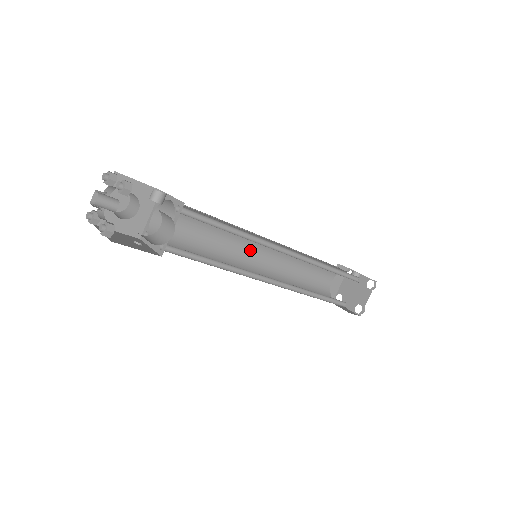
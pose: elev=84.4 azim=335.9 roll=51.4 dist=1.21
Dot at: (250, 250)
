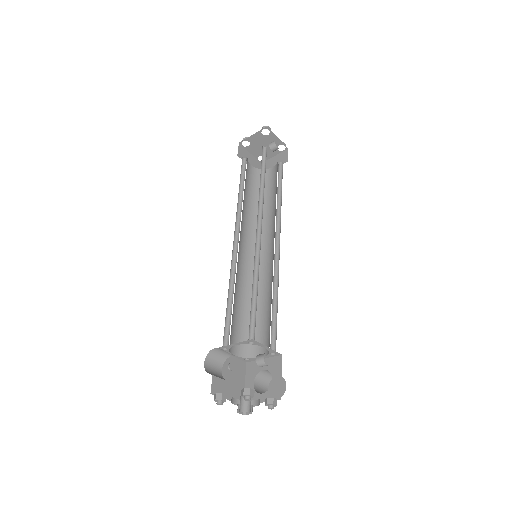
Dot at: occluded
